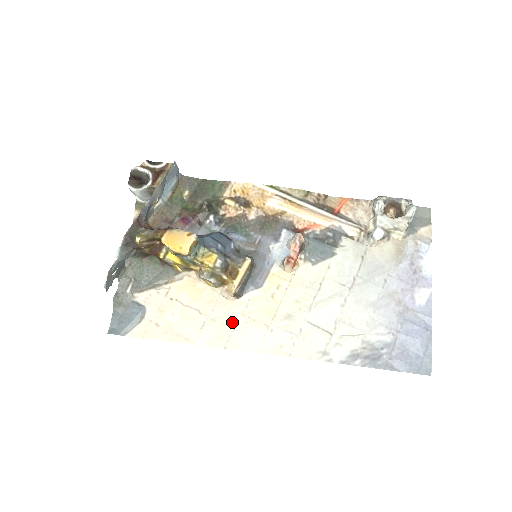
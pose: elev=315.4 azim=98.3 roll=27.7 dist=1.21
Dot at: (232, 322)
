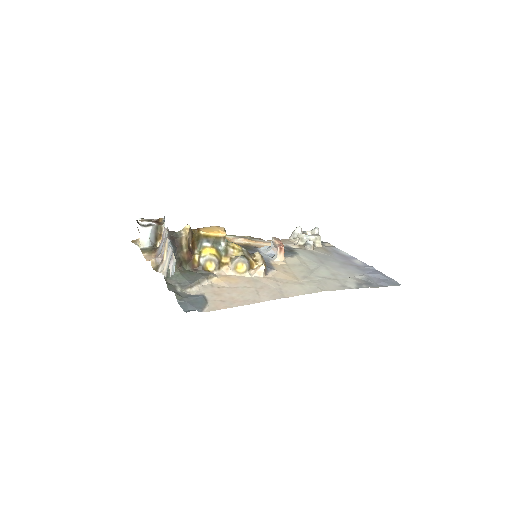
Dot at: (275, 286)
